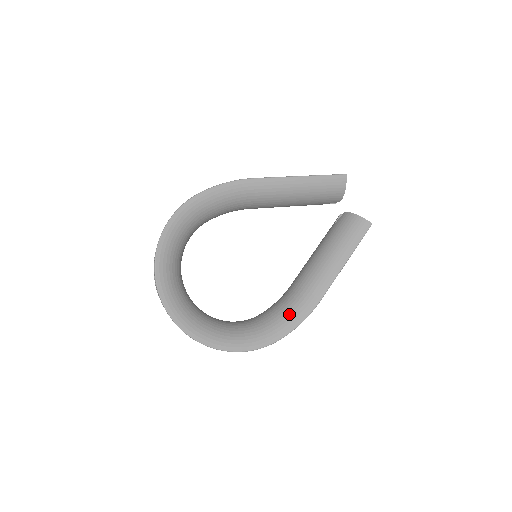
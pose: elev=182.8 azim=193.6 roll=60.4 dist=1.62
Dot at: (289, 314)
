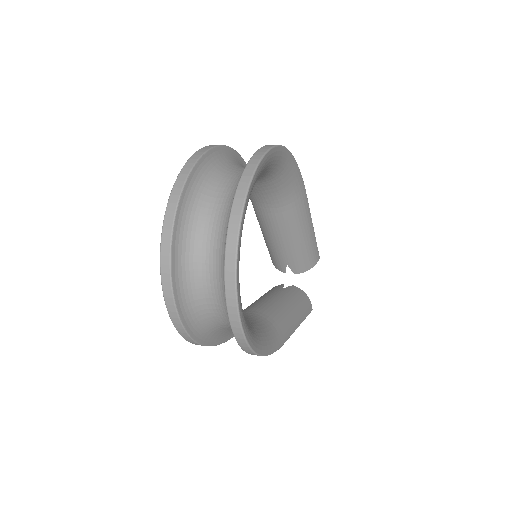
Dot at: (268, 335)
